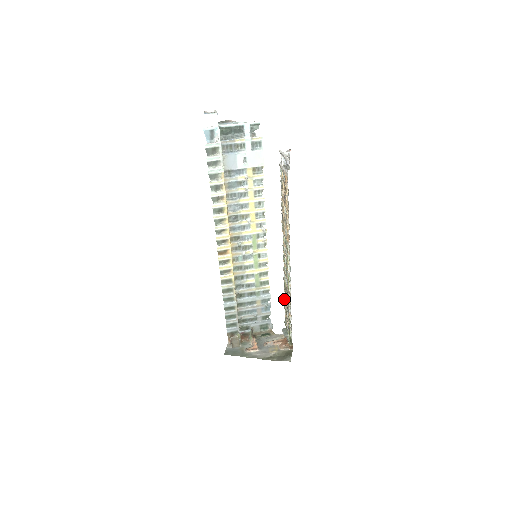
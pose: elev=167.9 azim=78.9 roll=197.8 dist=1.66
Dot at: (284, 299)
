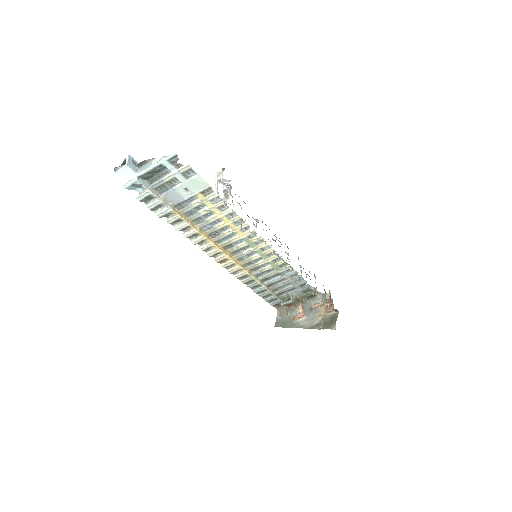
Dot at: occluded
